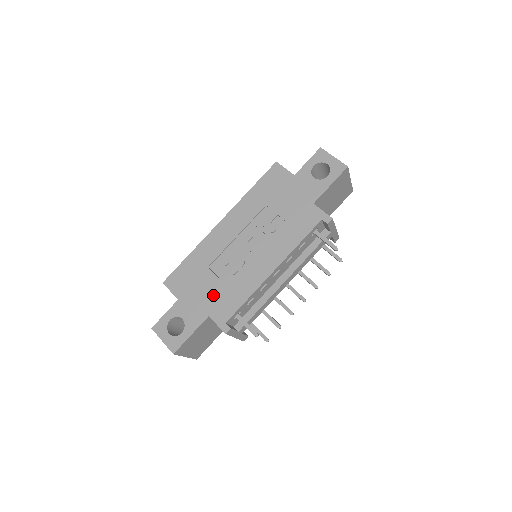
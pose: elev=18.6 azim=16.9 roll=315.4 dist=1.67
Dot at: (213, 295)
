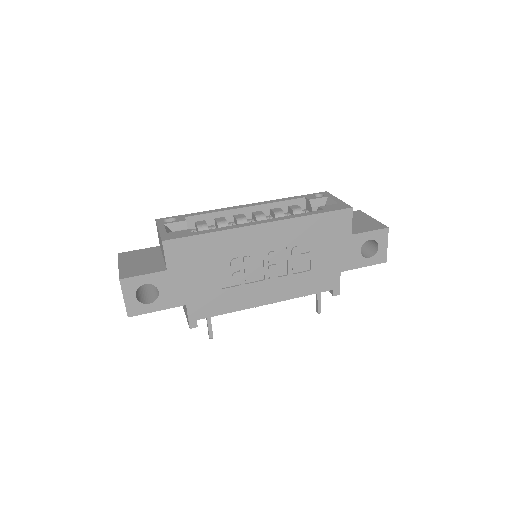
Dot at: (204, 289)
